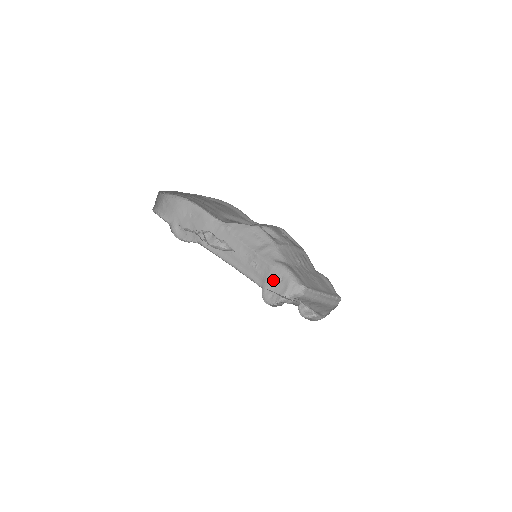
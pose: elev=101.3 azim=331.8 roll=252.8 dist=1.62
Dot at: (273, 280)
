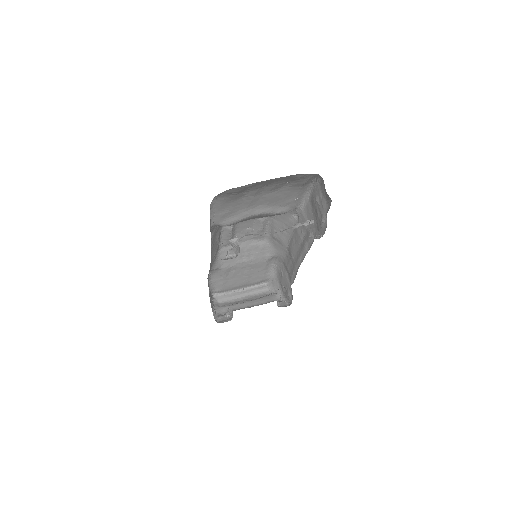
Dot at: occluded
